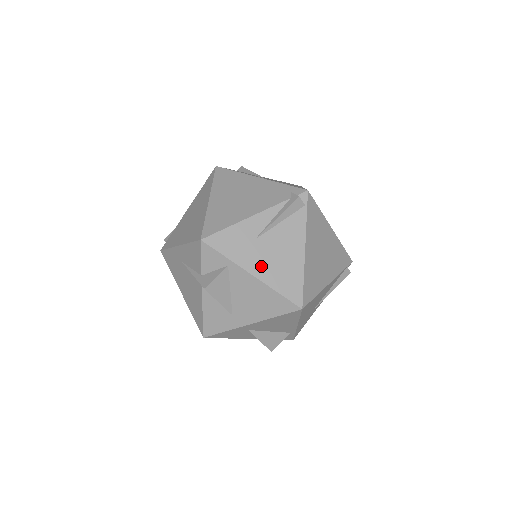
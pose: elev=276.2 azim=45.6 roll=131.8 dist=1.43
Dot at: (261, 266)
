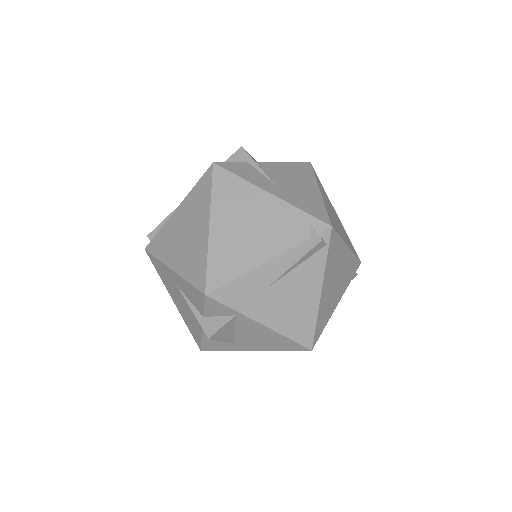
Dot at: (272, 315)
